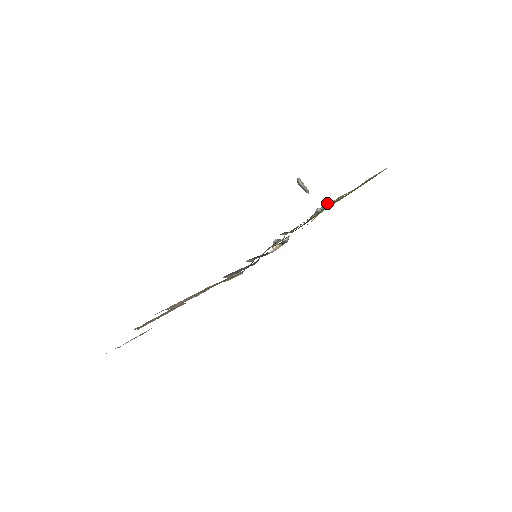
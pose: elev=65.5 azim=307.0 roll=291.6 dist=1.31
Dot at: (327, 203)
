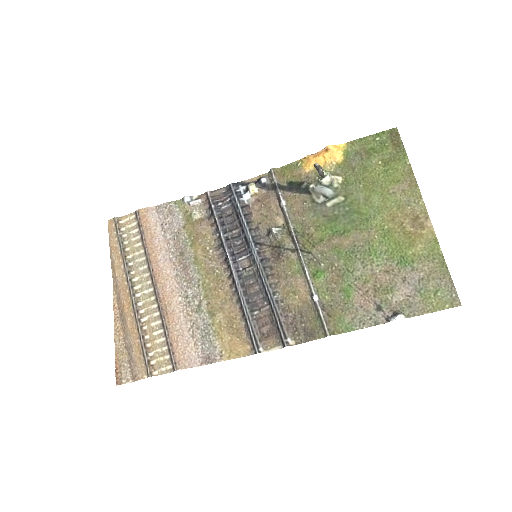
Dot at: (325, 147)
